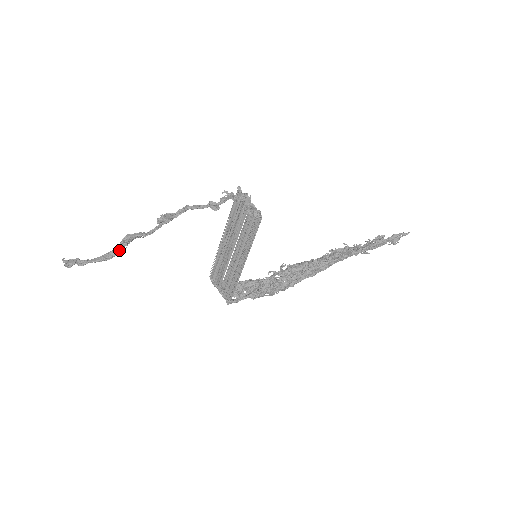
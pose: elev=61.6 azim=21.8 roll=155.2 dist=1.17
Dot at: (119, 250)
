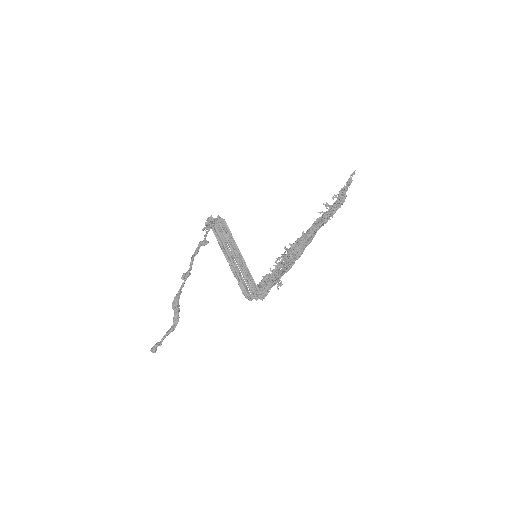
Dot at: (177, 319)
